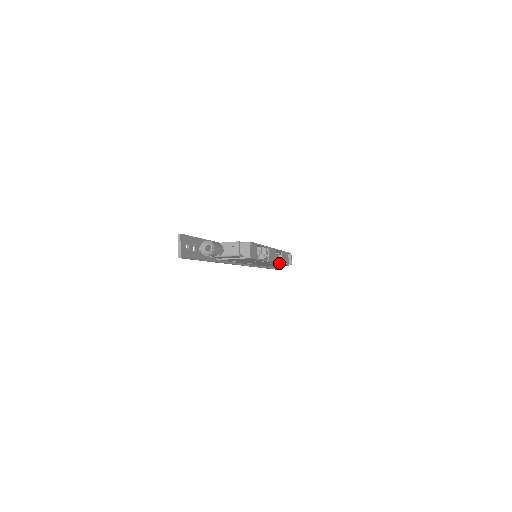
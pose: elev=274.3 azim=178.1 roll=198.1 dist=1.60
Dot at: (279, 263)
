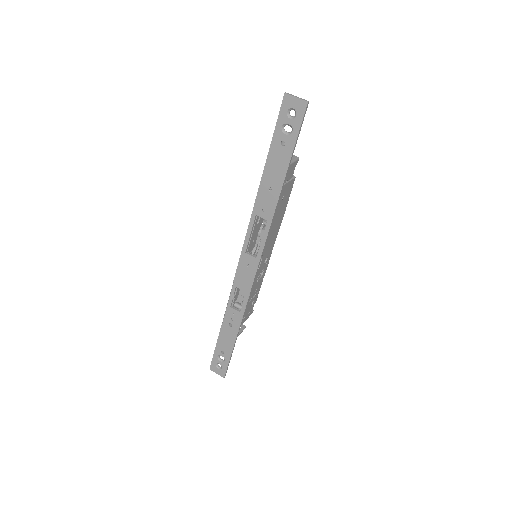
Dot at: occluded
